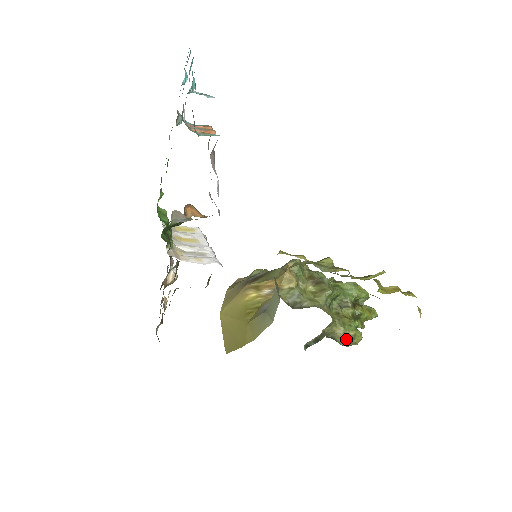
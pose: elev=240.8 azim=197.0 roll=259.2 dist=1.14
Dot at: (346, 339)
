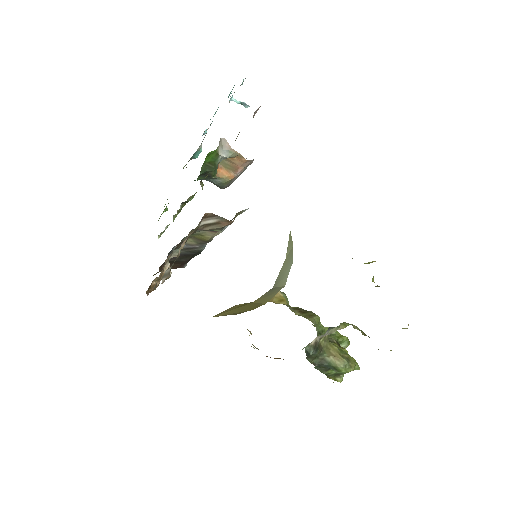
Dot at: (342, 358)
